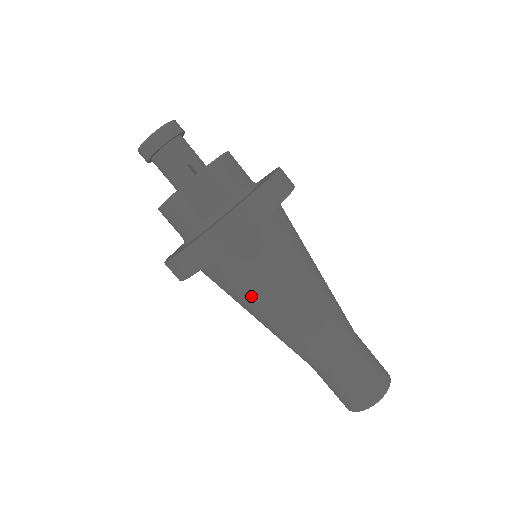
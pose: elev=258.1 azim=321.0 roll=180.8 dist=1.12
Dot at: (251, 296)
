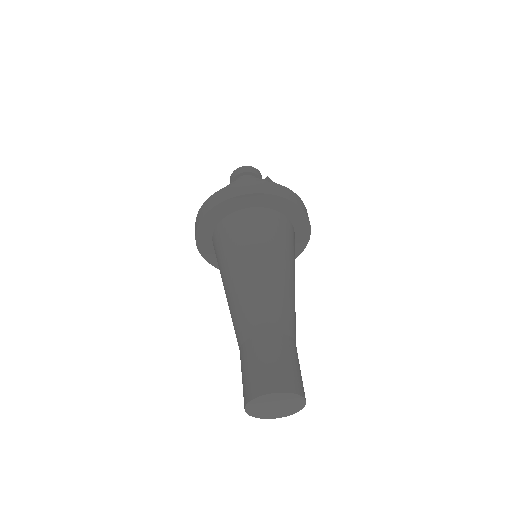
Dot at: (269, 243)
